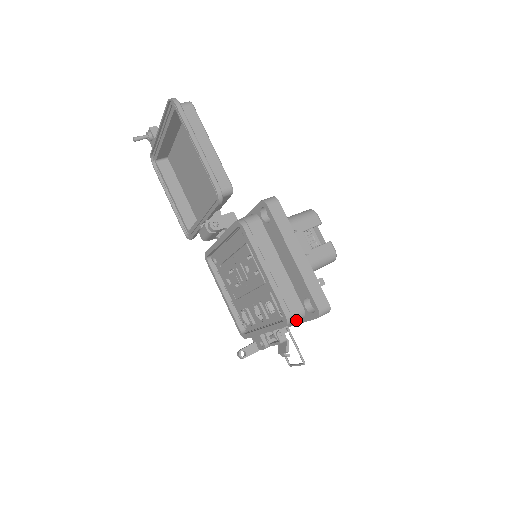
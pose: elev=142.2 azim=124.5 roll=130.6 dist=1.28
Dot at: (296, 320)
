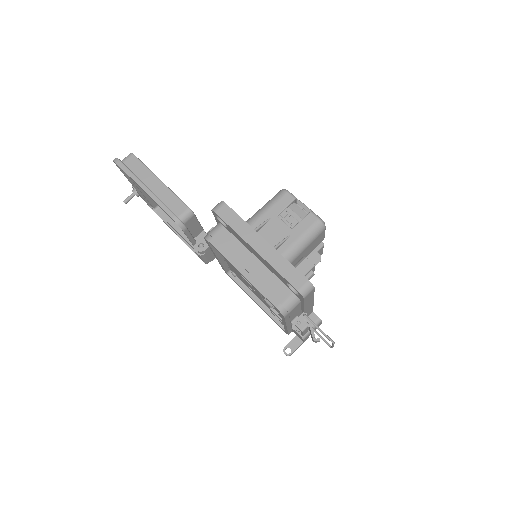
Dot at: (291, 307)
